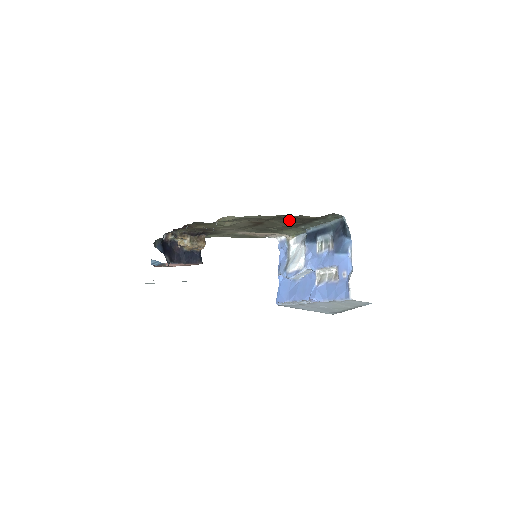
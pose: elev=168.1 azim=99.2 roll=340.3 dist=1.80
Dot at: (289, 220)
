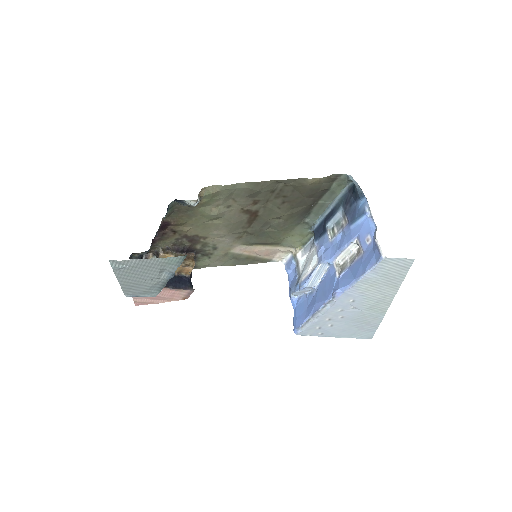
Dot at: (287, 200)
